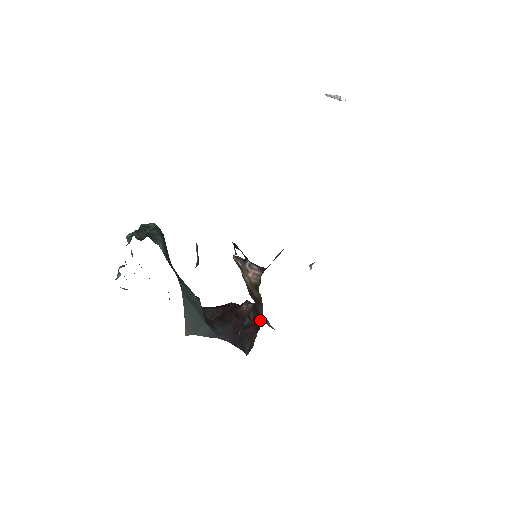
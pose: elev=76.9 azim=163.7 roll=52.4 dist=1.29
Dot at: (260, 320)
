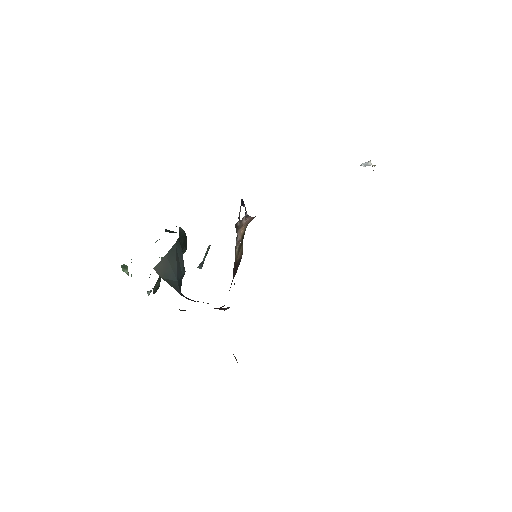
Dot at: occluded
